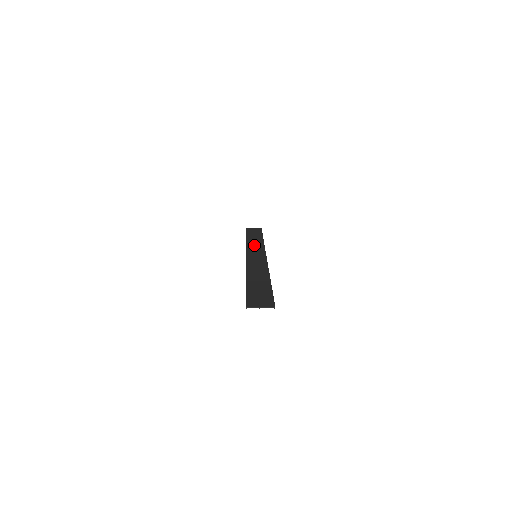
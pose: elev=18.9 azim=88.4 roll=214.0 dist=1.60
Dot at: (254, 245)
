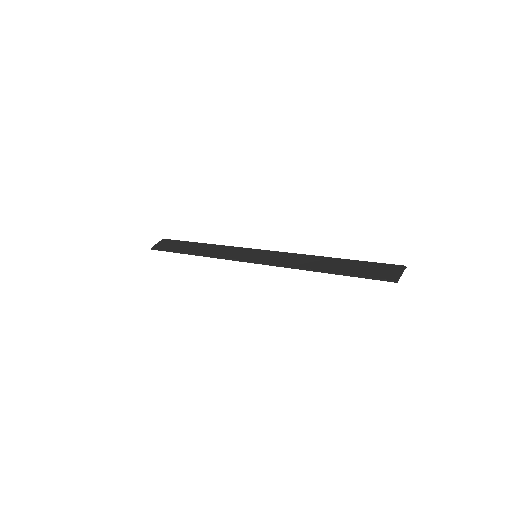
Dot at: (221, 252)
